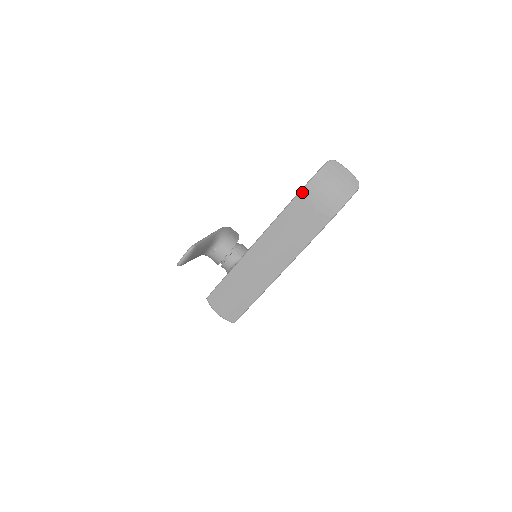
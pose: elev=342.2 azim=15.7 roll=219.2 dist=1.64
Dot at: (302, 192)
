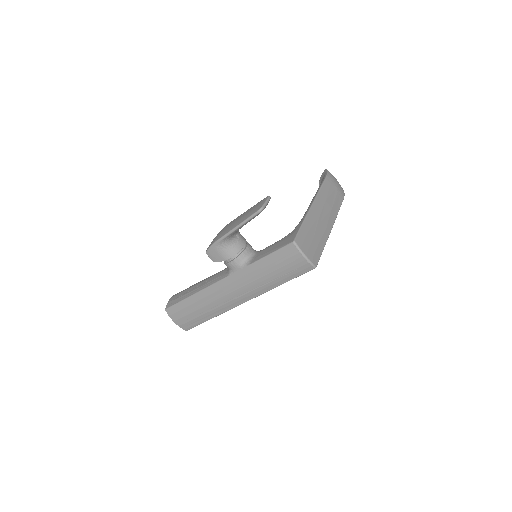
Dot at: (328, 176)
